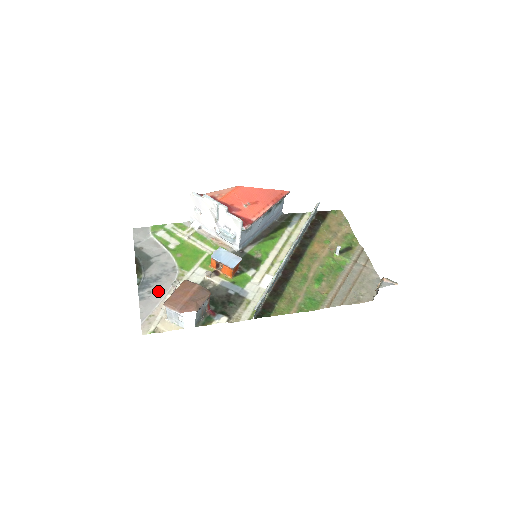
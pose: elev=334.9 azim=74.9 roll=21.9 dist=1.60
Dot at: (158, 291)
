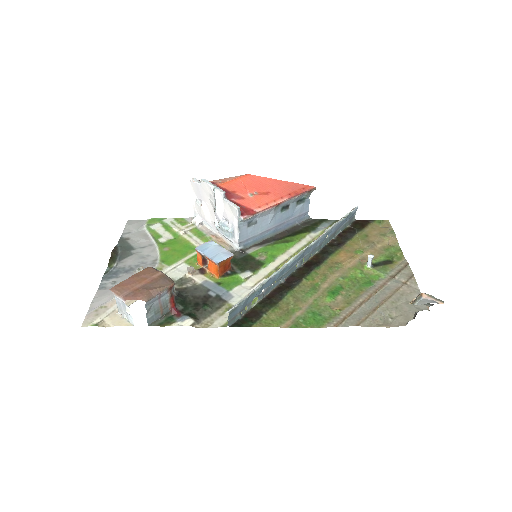
Dot at: occluded
